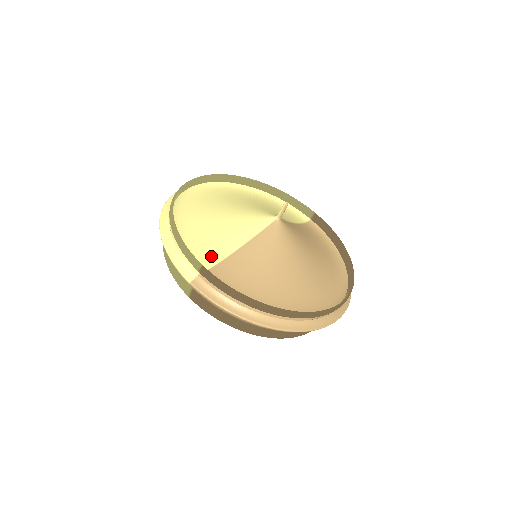
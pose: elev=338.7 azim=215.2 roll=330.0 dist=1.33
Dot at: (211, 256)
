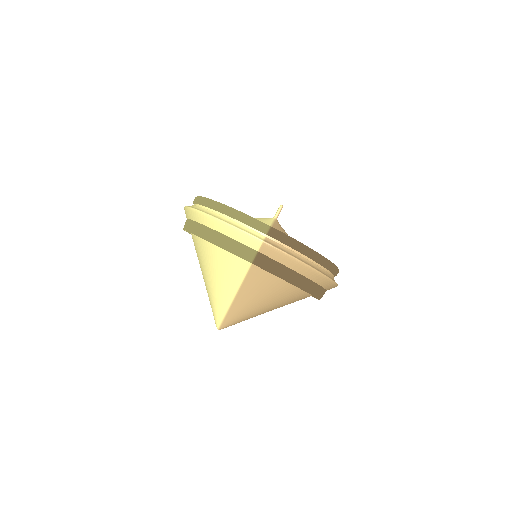
Dot at: occluded
